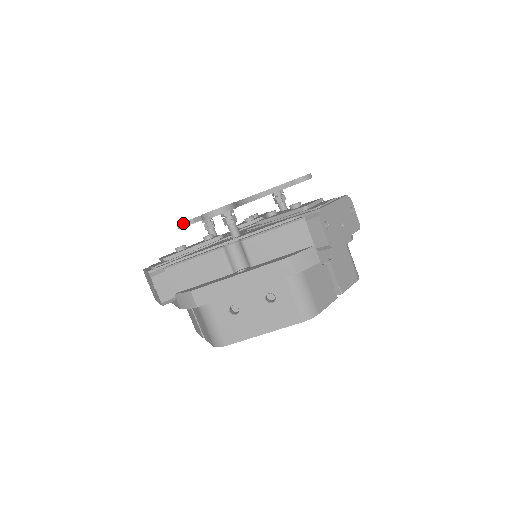
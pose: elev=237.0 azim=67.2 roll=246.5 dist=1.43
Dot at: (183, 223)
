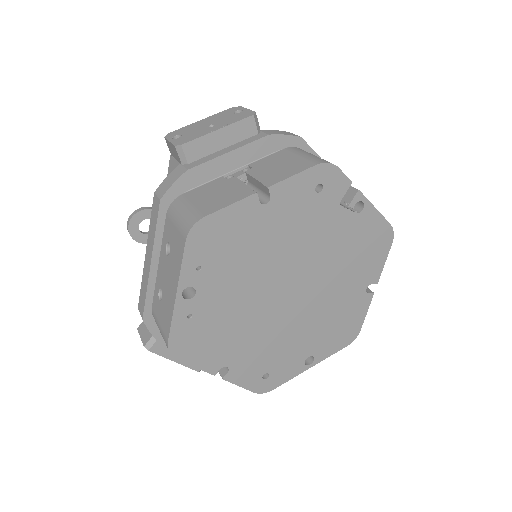
Dot at: occluded
